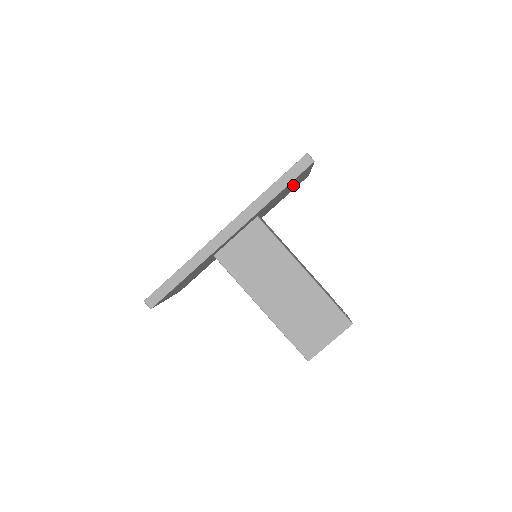
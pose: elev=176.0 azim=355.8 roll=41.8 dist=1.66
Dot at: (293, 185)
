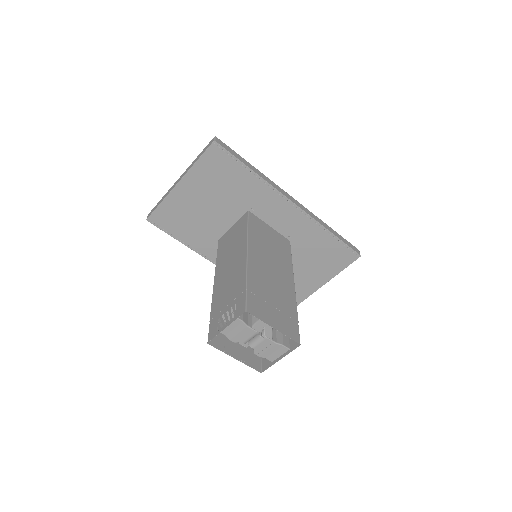
Dot at: (309, 274)
